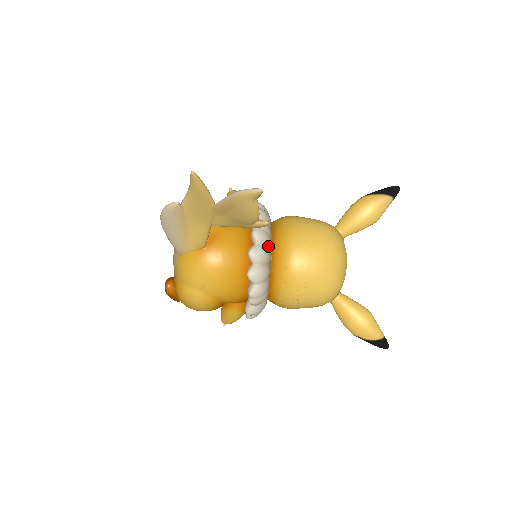
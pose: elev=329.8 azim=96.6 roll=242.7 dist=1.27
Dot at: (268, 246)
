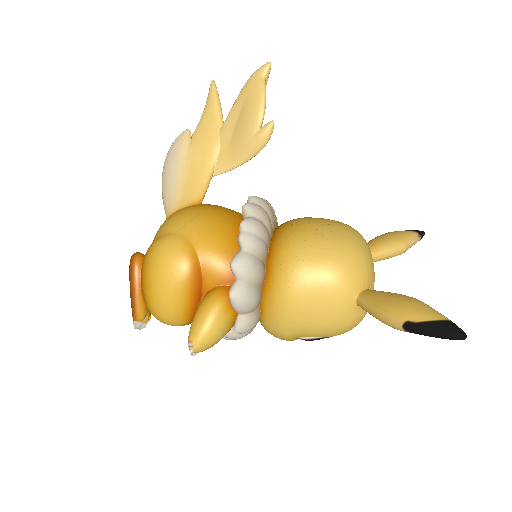
Dot at: (272, 211)
